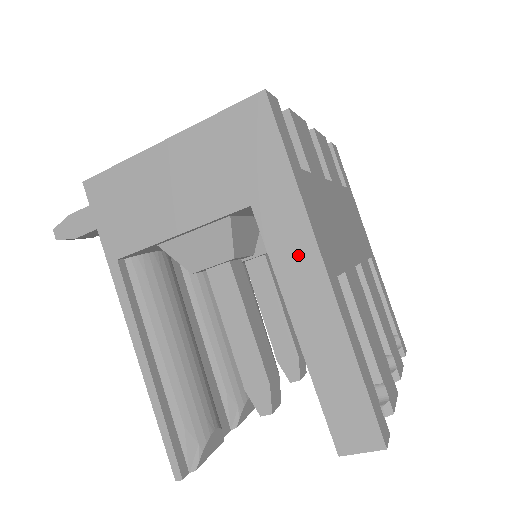
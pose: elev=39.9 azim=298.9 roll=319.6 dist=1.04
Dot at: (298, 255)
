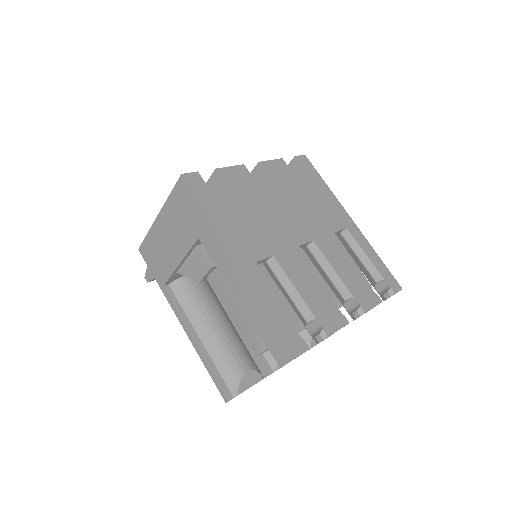
Dot at: (224, 258)
